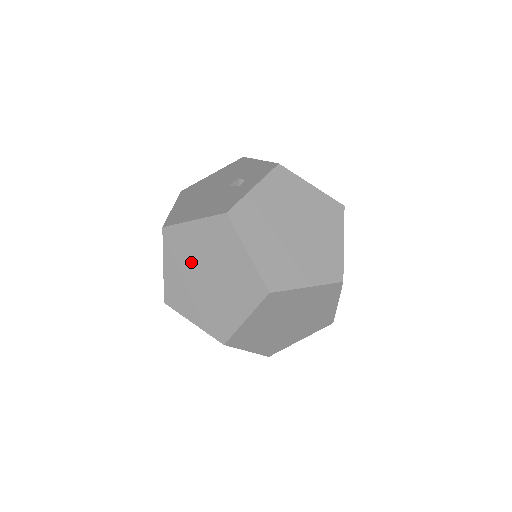
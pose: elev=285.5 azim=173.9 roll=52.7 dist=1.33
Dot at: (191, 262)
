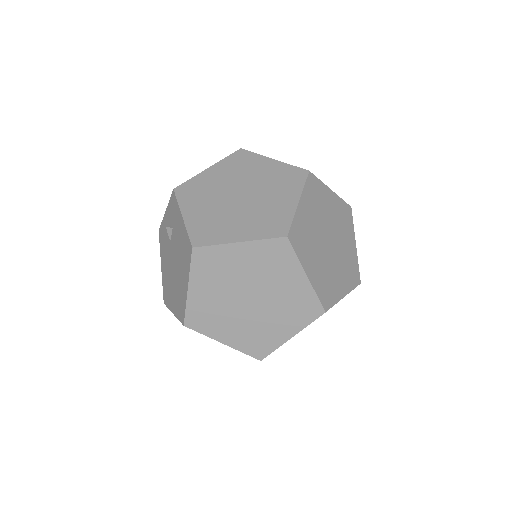
Dot at: (238, 179)
